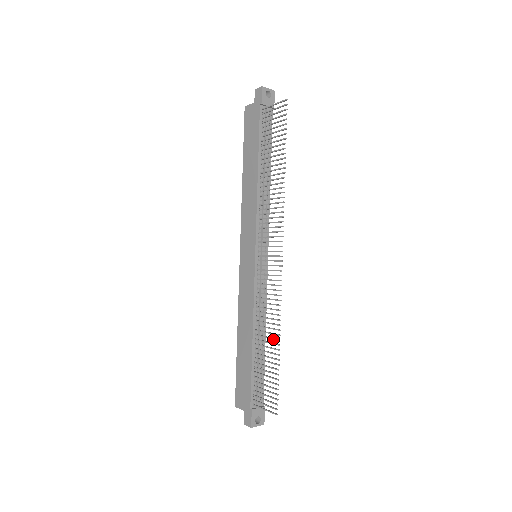
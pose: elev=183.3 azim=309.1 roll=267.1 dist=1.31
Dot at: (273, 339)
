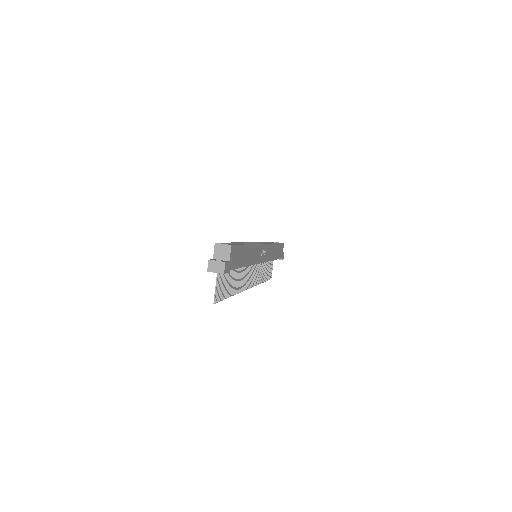
Dot at: (262, 277)
